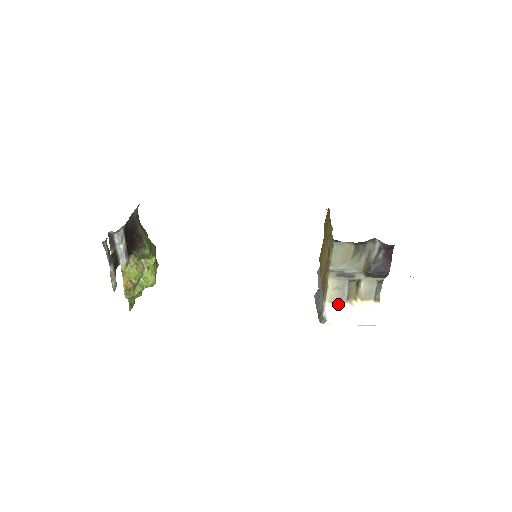
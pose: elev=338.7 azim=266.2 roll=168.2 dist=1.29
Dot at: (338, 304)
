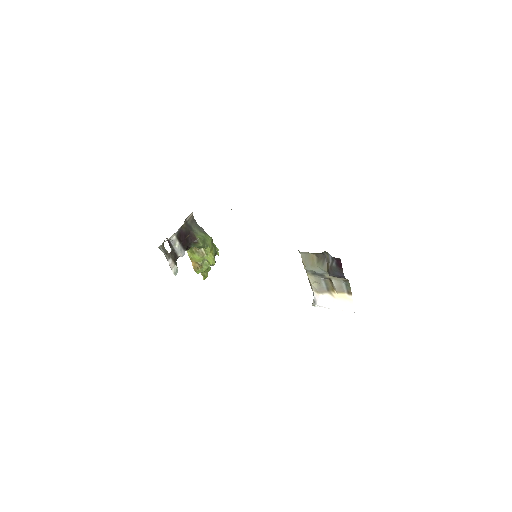
Dot at: (322, 293)
